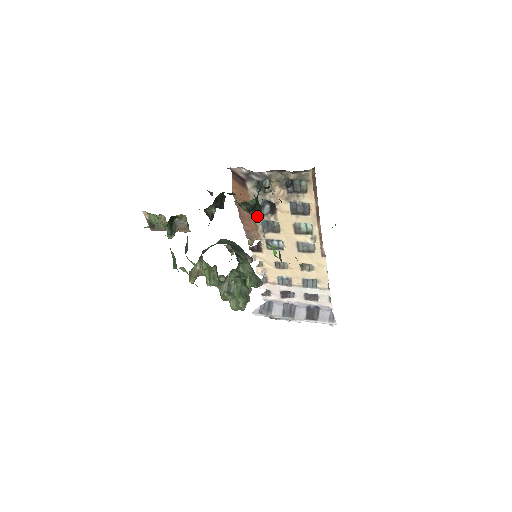
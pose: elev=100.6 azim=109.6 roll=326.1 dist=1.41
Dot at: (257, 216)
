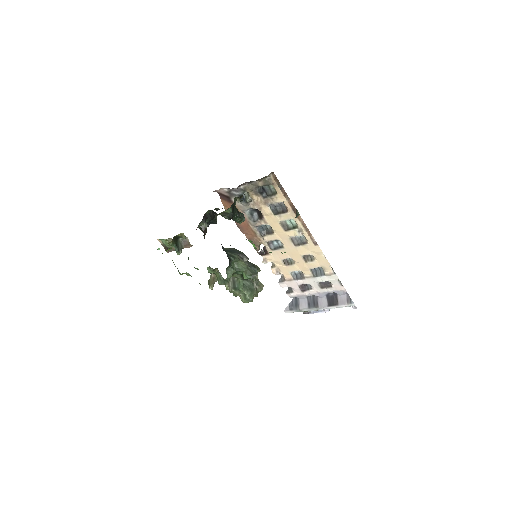
Dot at: (241, 222)
